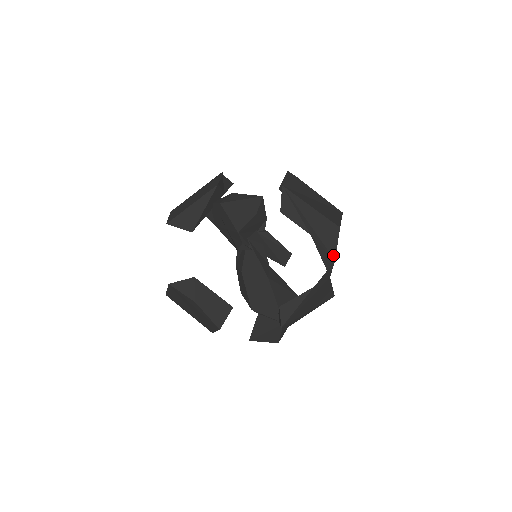
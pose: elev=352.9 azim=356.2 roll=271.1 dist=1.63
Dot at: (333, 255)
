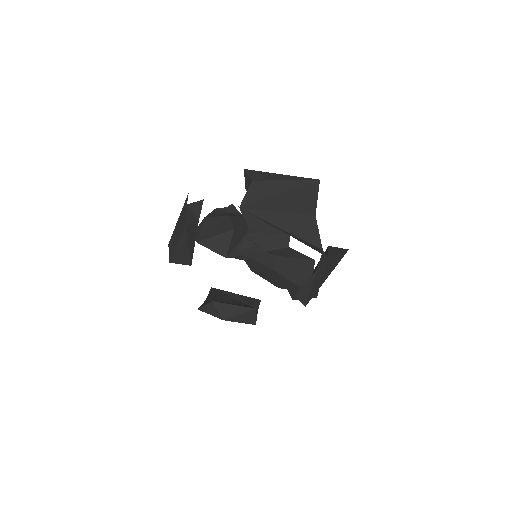
Dot at: (319, 246)
